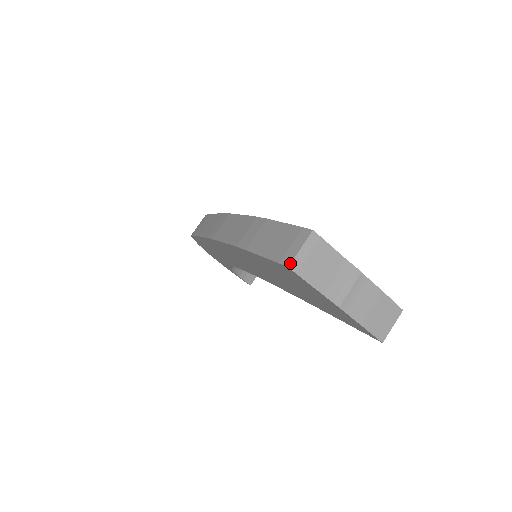
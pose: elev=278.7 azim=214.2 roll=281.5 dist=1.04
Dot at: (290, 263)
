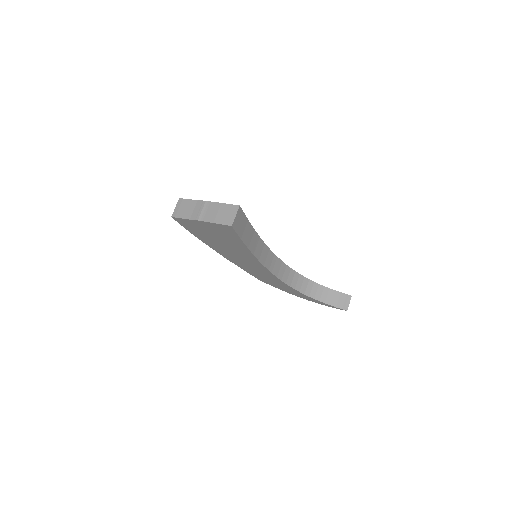
Dot at: (172, 215)
